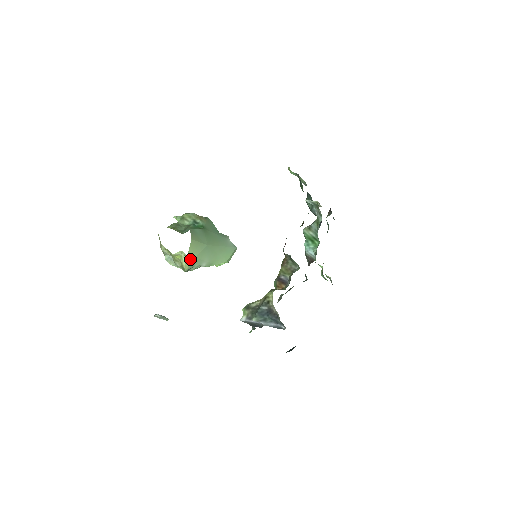
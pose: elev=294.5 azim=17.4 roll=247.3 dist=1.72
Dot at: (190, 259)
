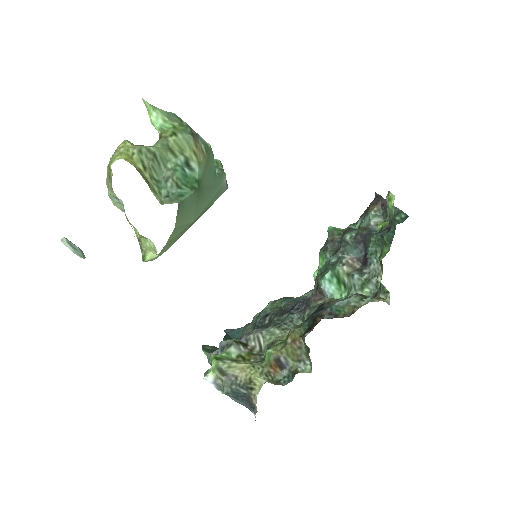
Dot at: (160, 254)
